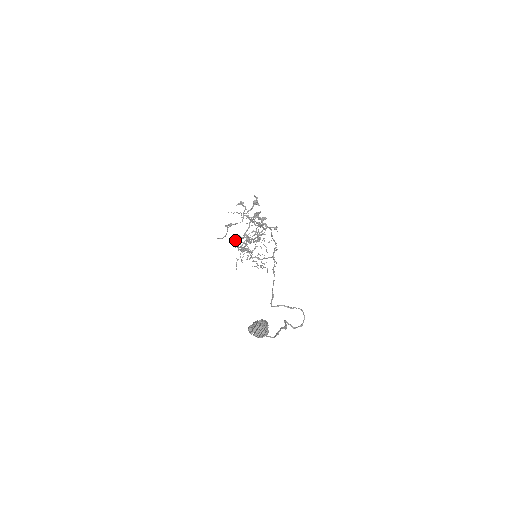
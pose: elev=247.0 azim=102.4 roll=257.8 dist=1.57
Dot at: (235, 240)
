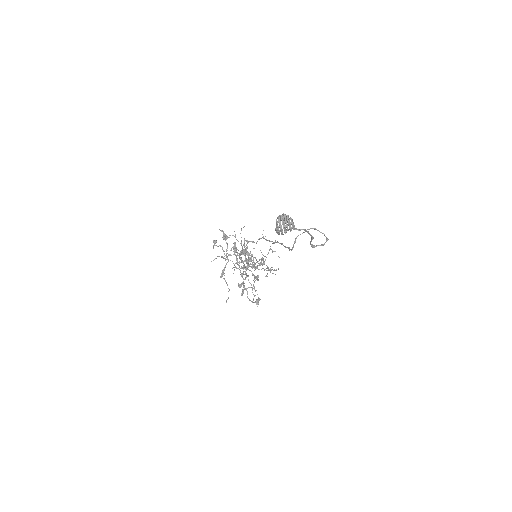
Dot at: (241, 293)
